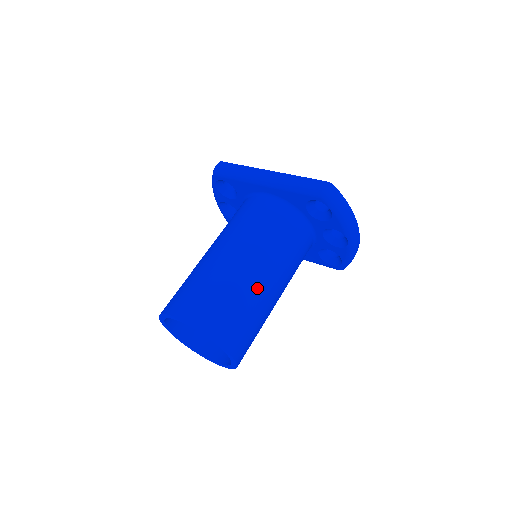
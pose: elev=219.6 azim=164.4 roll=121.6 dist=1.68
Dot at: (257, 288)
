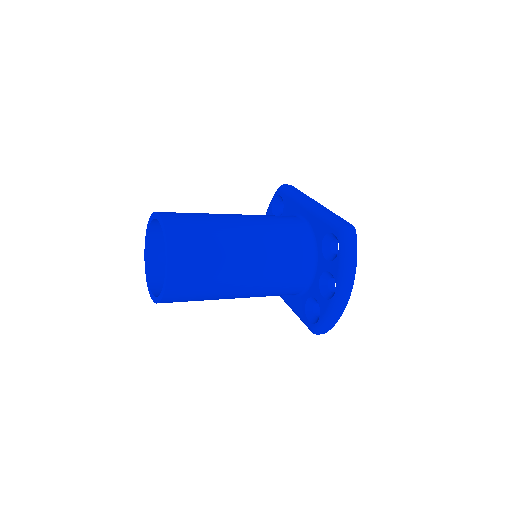
Dot at: (233, 252)
